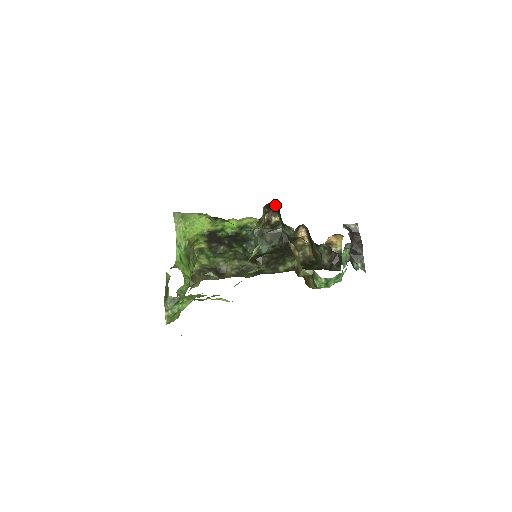
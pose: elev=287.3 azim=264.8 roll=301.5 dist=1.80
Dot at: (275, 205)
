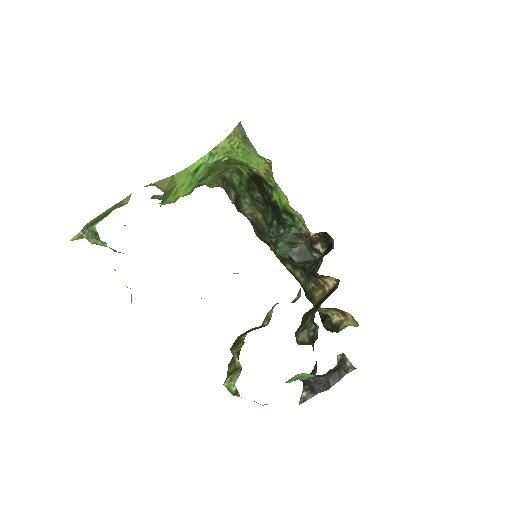
Dot at: (332, 242)
